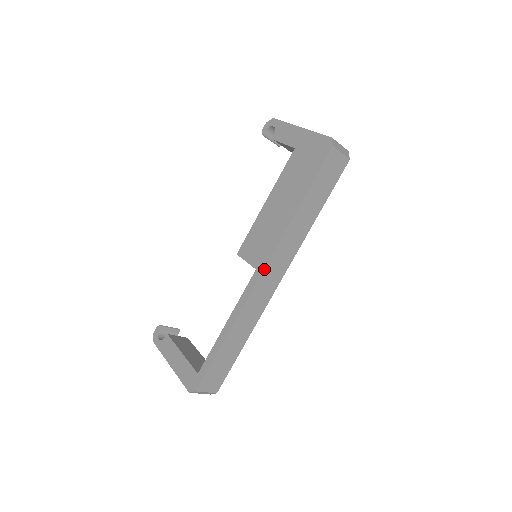
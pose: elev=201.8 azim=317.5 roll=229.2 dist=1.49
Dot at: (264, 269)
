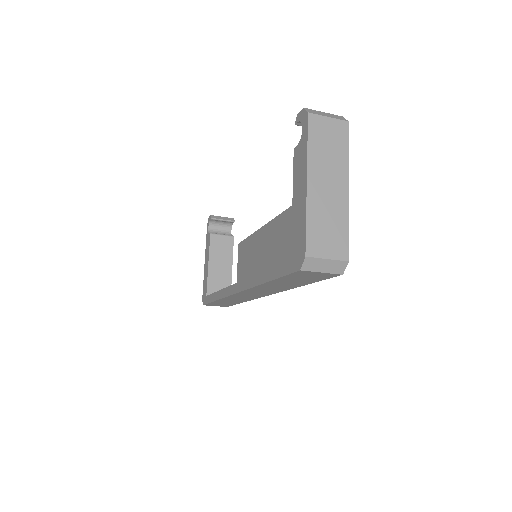
Dot at: (238, 292)
